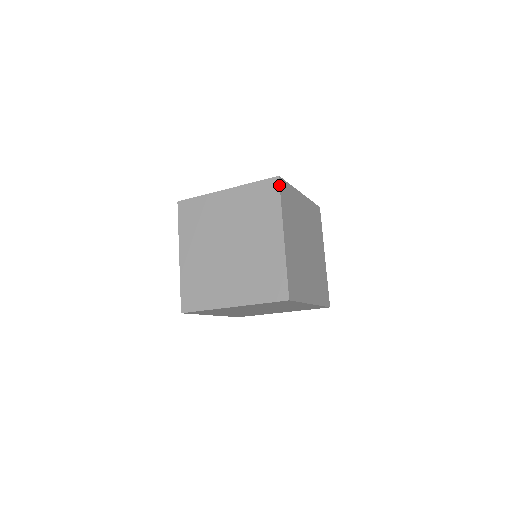
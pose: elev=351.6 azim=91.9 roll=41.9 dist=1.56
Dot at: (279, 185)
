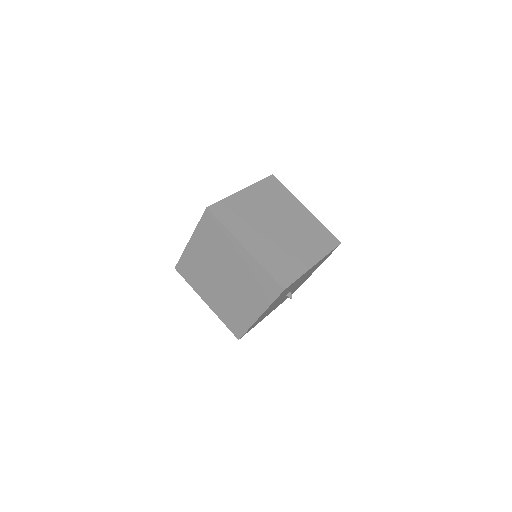
Dot at: (268, 176)
